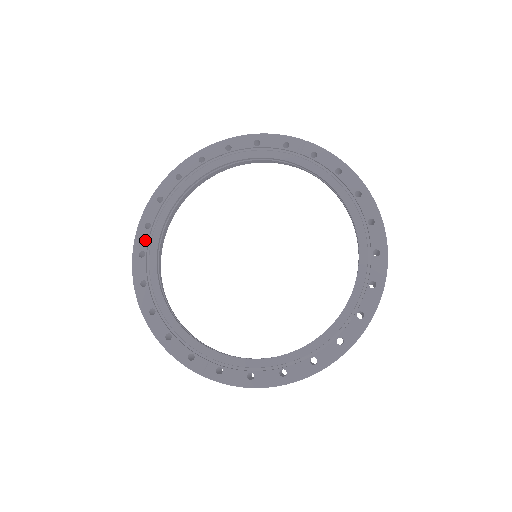
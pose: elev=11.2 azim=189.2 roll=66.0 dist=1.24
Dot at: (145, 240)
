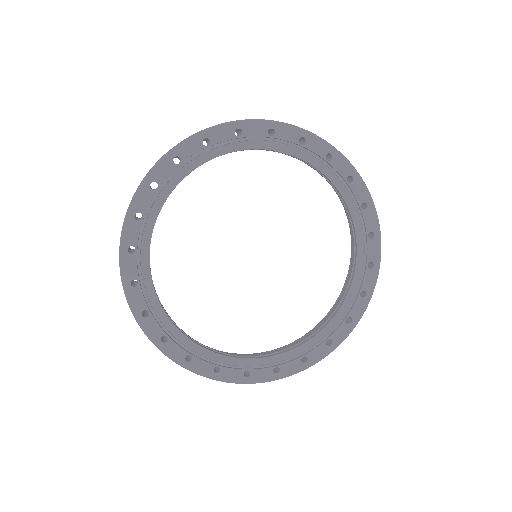
Dot at: (177, 349)
